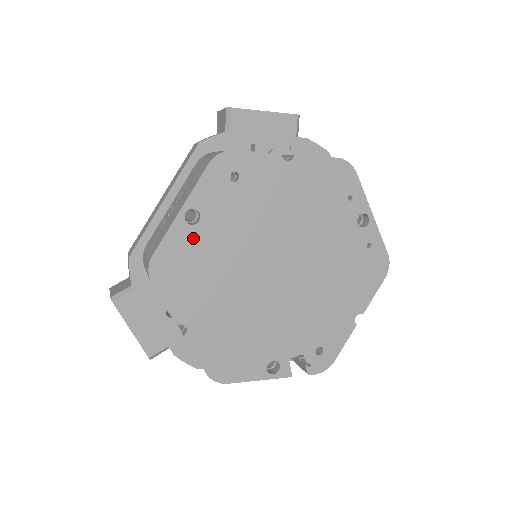
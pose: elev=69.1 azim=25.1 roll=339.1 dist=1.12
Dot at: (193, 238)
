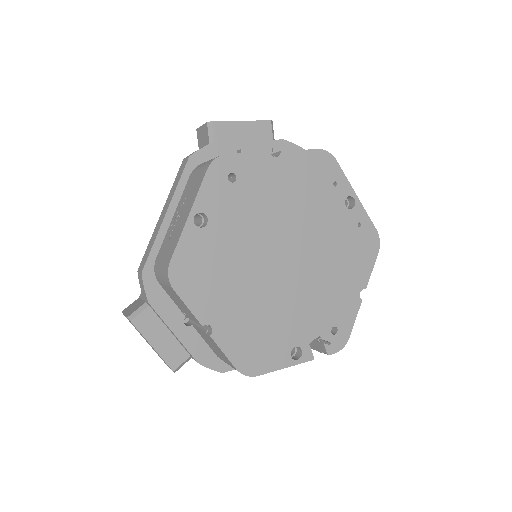
Dot at: (204, 240)
